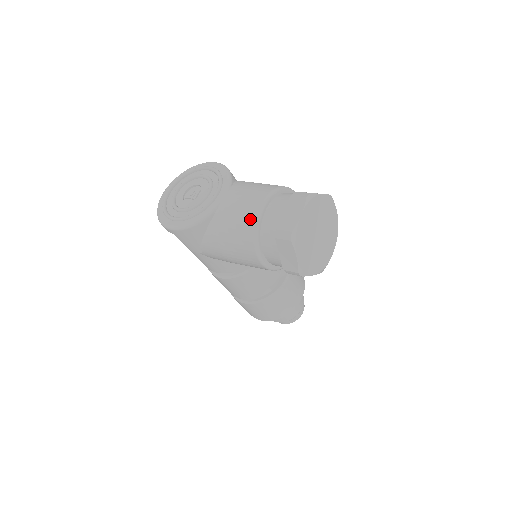
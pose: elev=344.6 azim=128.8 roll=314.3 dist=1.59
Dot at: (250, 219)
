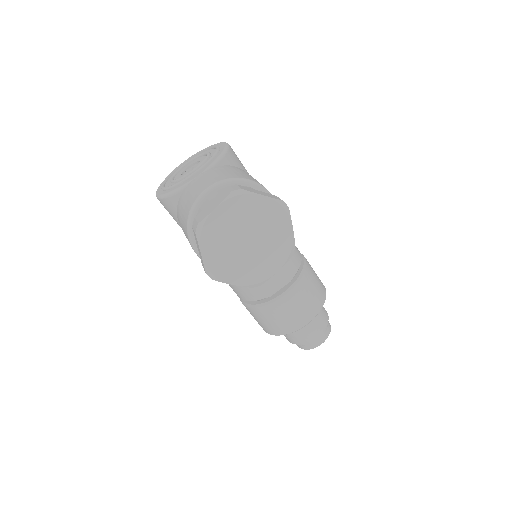
Dot at: (191, 202)
